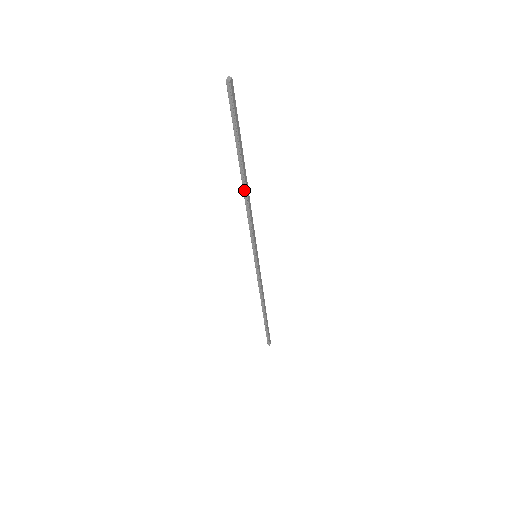
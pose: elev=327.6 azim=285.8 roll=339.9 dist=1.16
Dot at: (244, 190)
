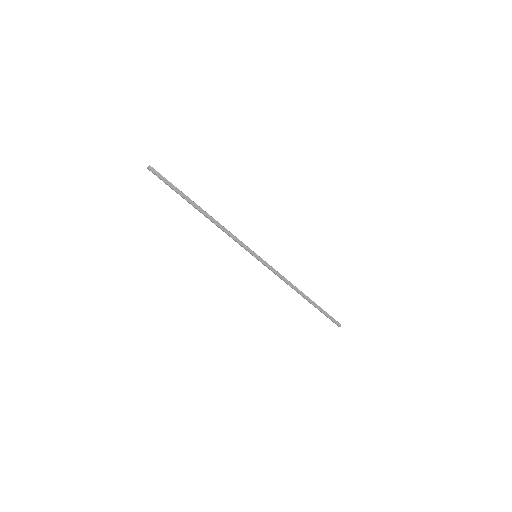
Dot at: (206, 217)
